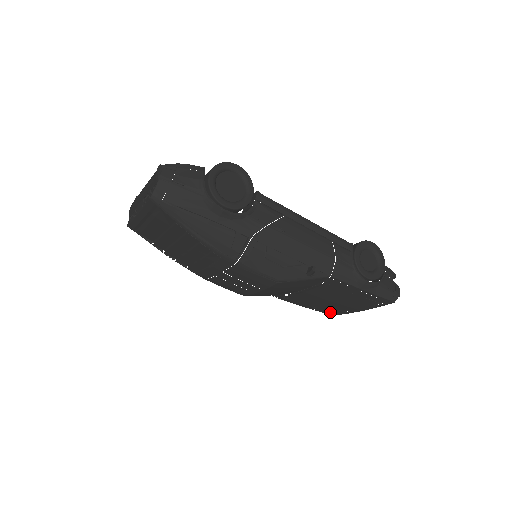
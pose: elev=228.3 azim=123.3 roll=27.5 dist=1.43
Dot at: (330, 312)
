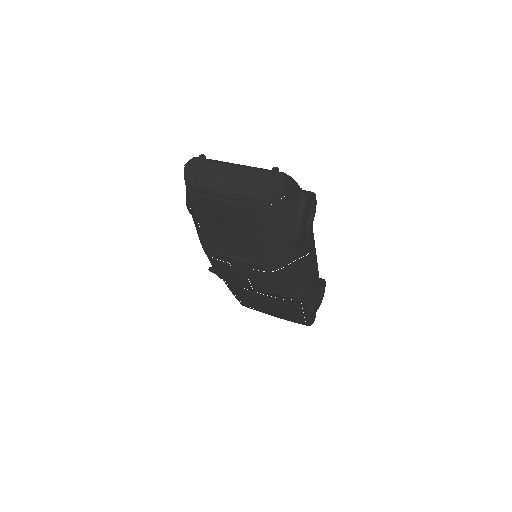
Dot at: (246, 304)
